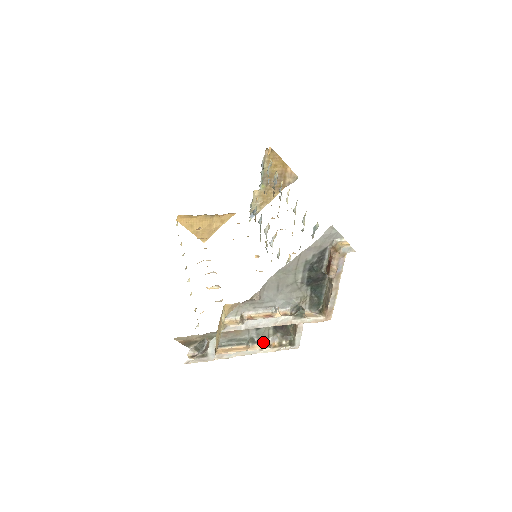
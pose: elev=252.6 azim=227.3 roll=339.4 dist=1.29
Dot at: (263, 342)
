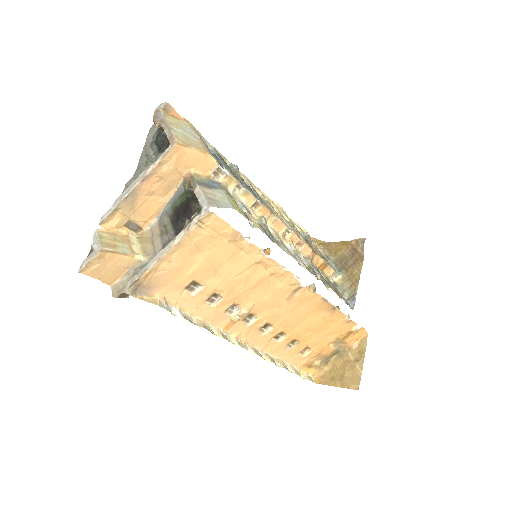
Dot at: occluded
